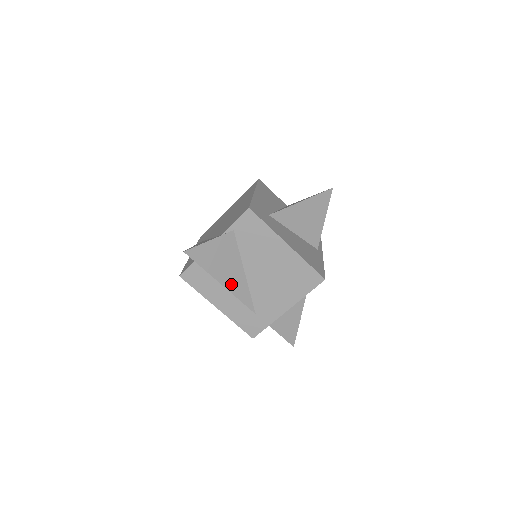
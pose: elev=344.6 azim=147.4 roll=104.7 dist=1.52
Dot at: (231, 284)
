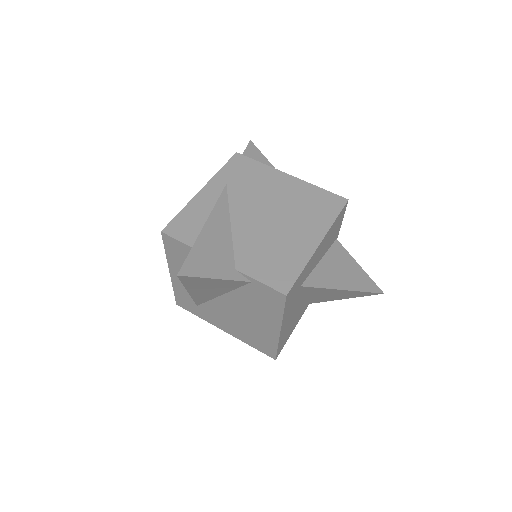
Dot at: (199, 294)
